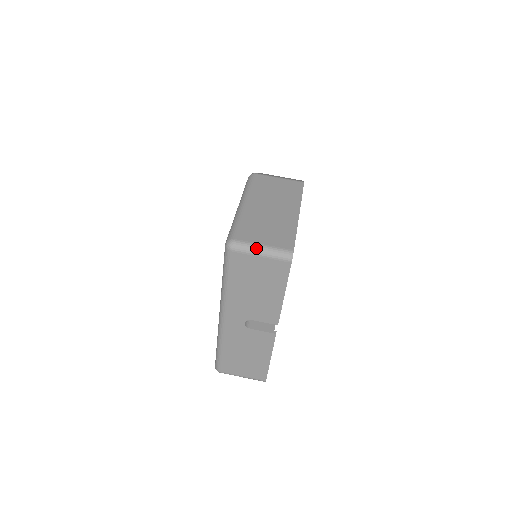
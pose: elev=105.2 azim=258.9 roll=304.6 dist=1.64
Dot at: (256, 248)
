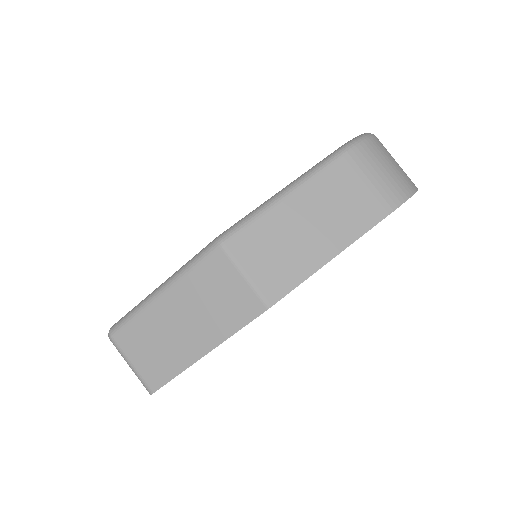
Dot at: occluded
